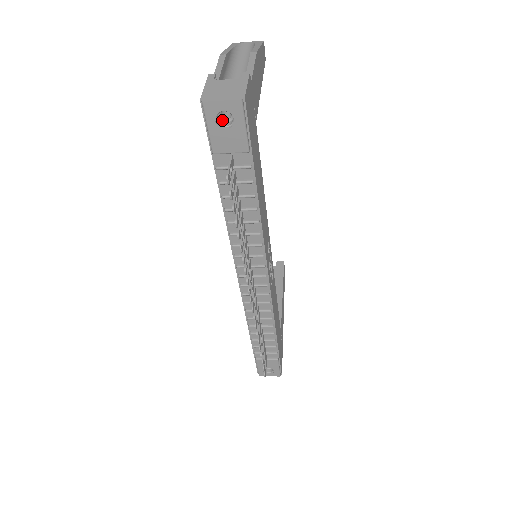
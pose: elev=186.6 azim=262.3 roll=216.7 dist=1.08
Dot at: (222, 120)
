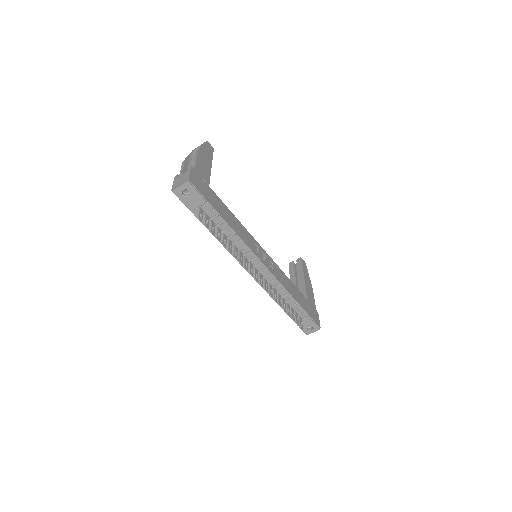
Dot at: (186, 194)
